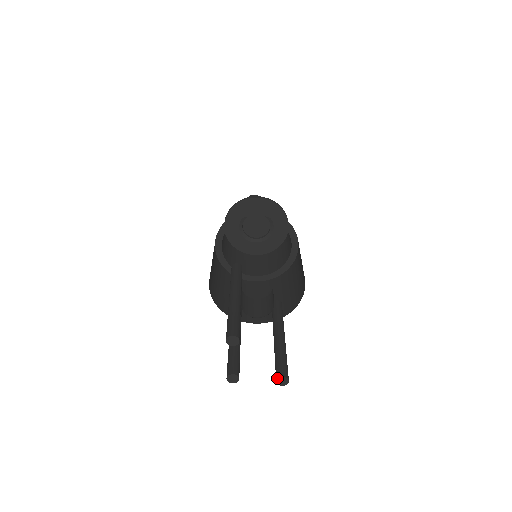
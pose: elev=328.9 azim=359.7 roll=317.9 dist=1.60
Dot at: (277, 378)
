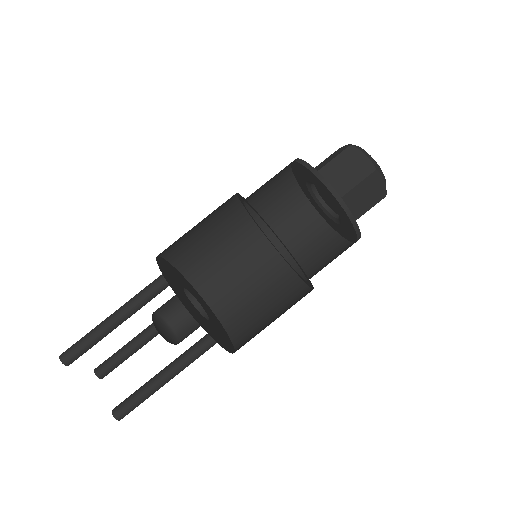
Dot at: occluded
